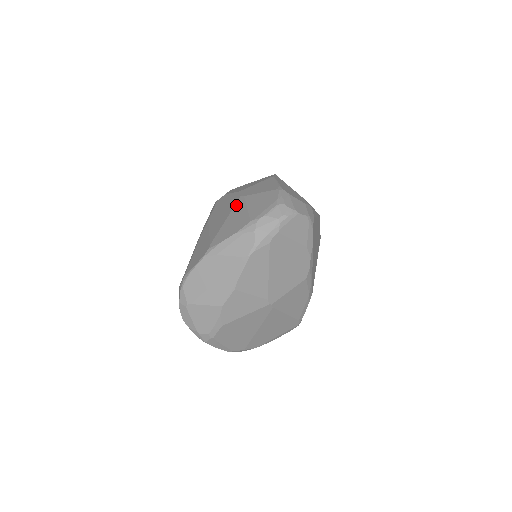
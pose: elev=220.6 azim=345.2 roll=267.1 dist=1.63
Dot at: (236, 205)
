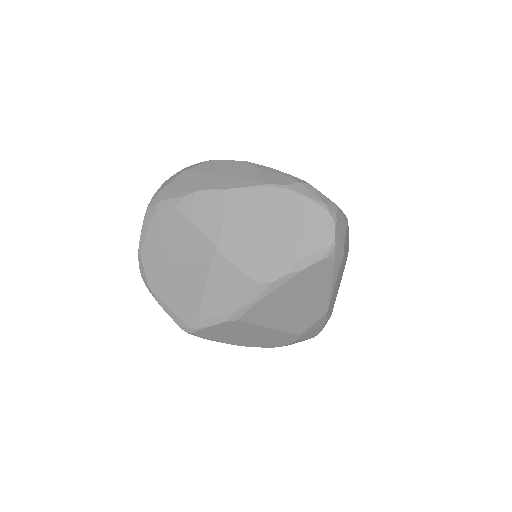
Dot at: occluded
